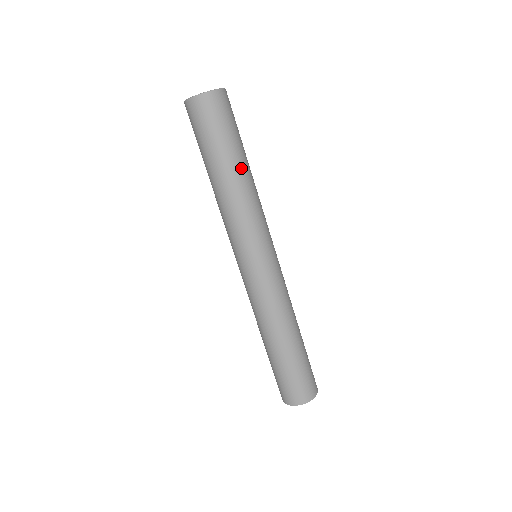
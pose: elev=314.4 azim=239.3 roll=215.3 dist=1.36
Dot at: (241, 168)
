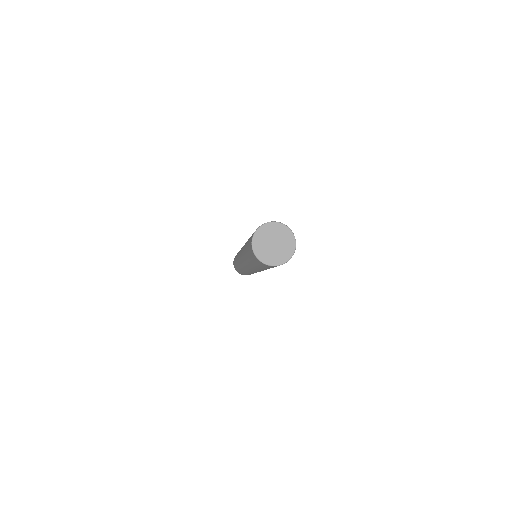
Dot at: occluded
